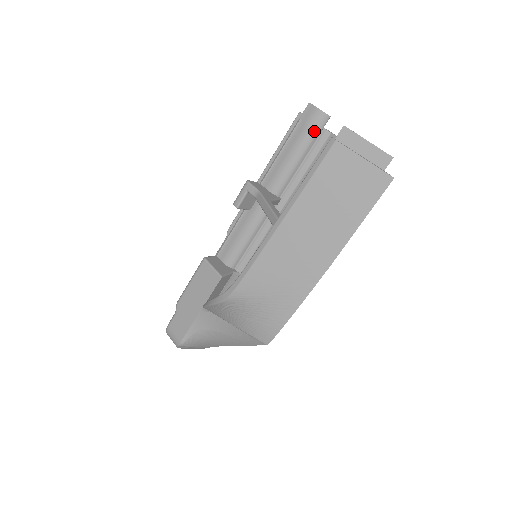
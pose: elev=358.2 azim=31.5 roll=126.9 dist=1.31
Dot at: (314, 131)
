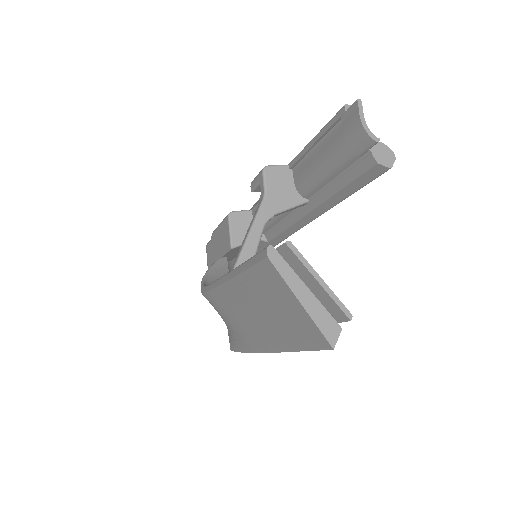
Dot at: (353, 149)
